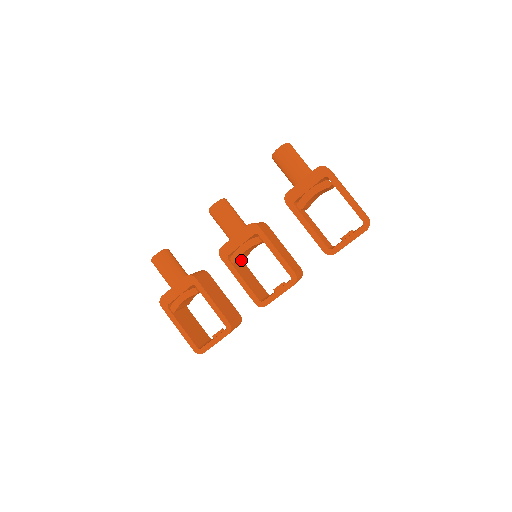
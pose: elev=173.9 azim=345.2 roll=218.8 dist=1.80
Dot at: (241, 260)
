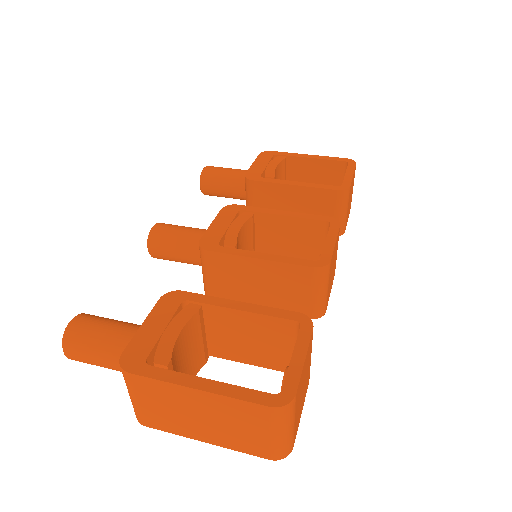
Dot at: occluded
